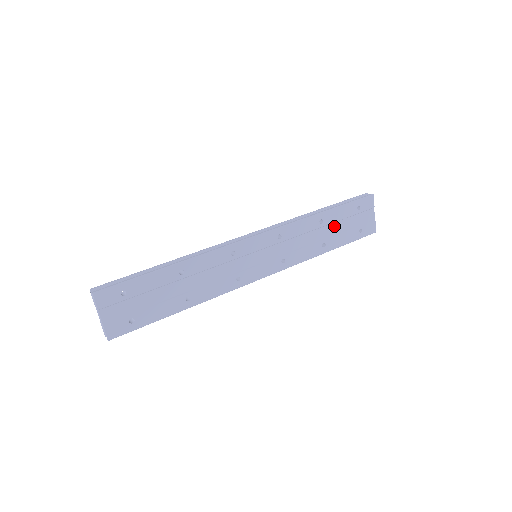
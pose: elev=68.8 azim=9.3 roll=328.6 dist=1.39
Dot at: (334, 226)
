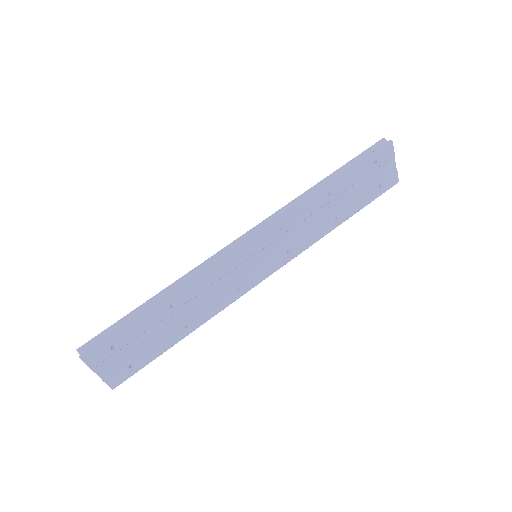
Dot at: (346, 194)
